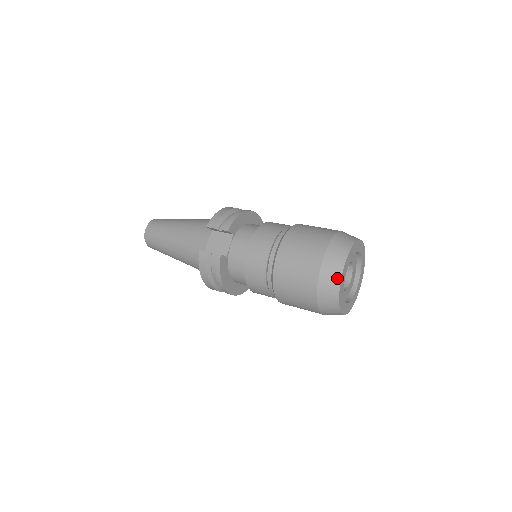
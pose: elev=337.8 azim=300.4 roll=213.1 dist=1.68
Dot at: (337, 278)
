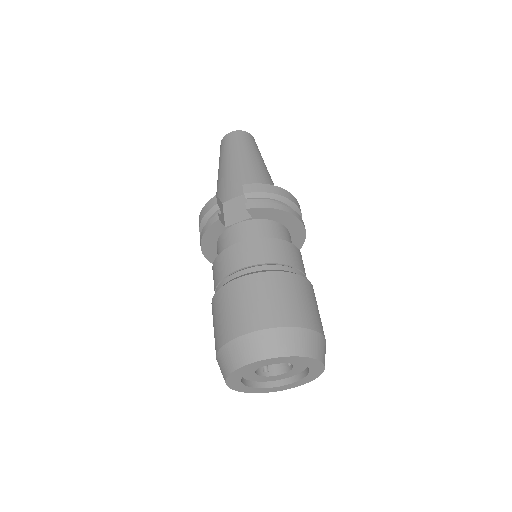
Dot at: (244, 360)
